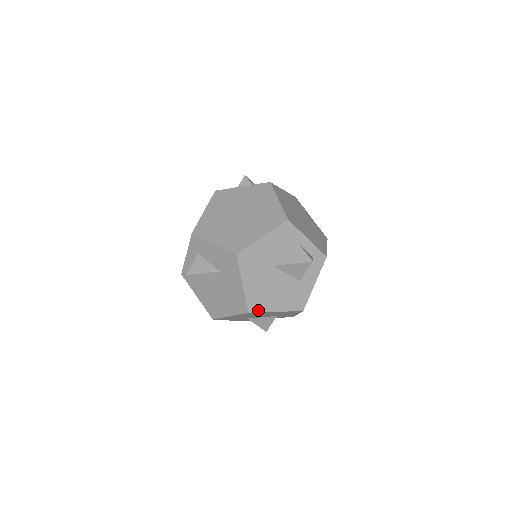
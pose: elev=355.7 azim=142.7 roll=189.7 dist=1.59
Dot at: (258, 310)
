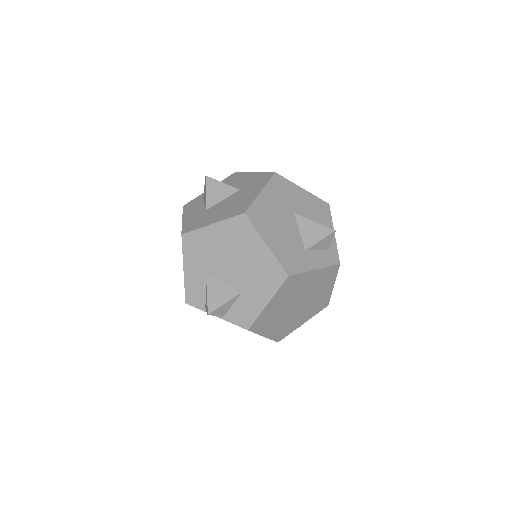
Dot at: (253, 222)
